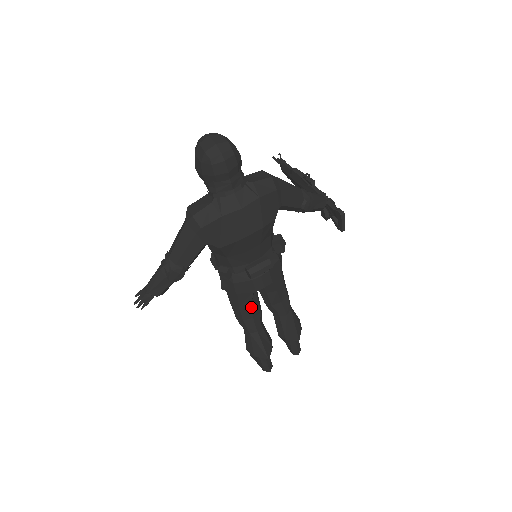
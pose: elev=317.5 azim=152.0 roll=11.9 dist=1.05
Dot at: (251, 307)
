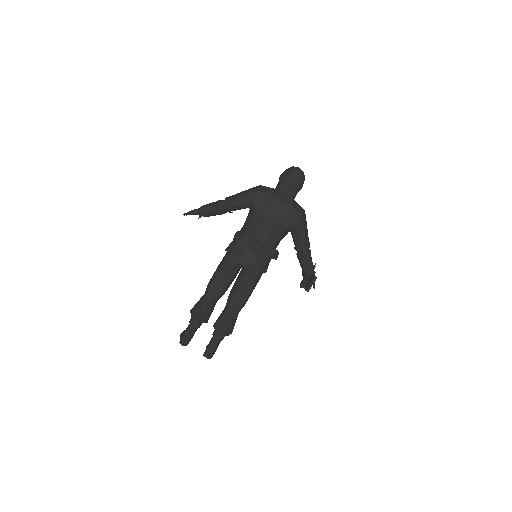
Dot at: (226, 276)
